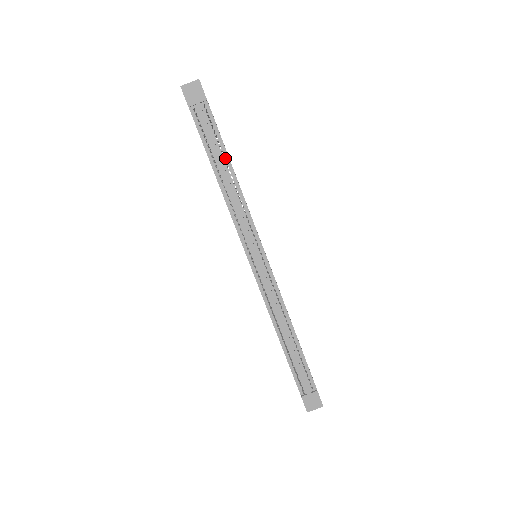
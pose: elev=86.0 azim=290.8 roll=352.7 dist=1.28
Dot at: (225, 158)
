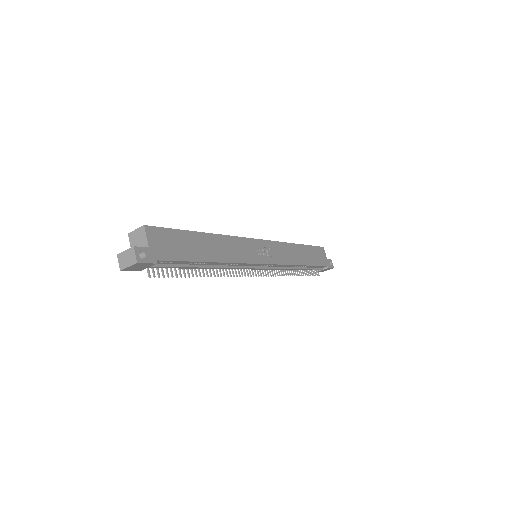
Dot at: (200, 263)
